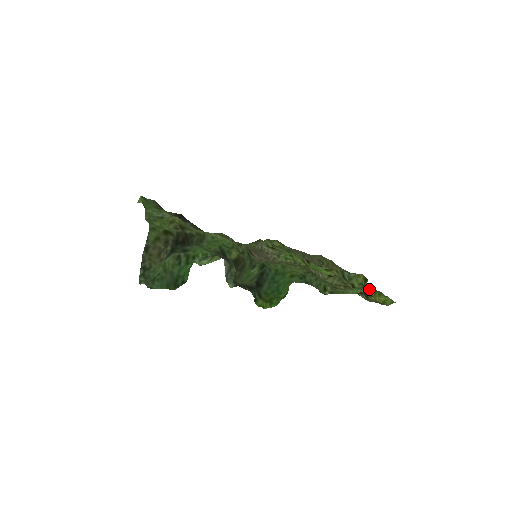
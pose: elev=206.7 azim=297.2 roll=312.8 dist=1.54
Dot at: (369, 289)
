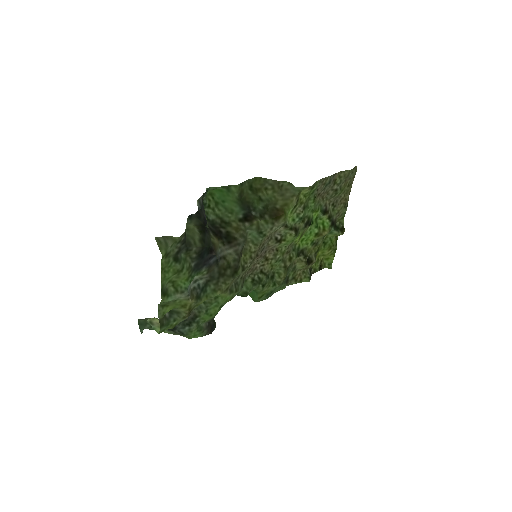
Dot at: (331, 247)
